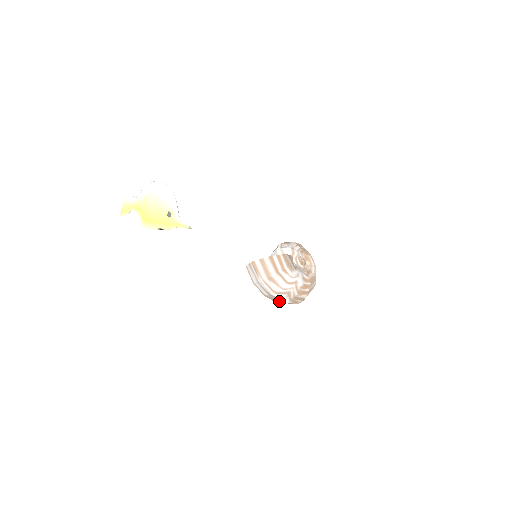
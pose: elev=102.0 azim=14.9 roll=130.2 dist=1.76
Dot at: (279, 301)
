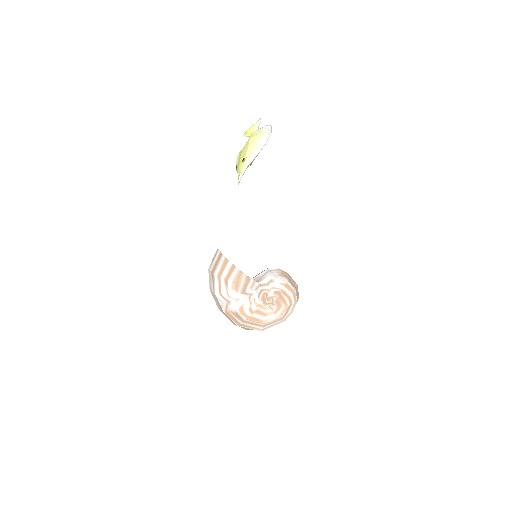
Dot at: occluded
